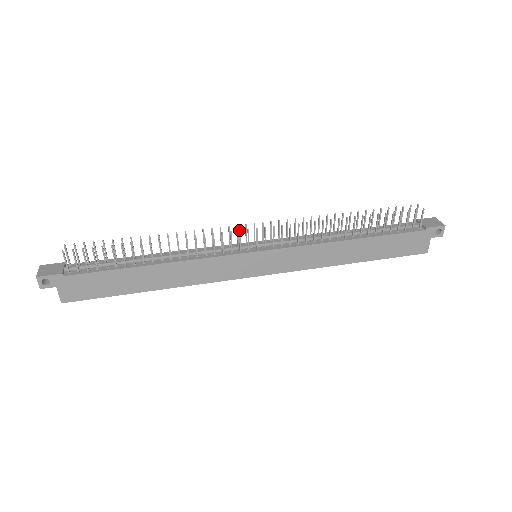
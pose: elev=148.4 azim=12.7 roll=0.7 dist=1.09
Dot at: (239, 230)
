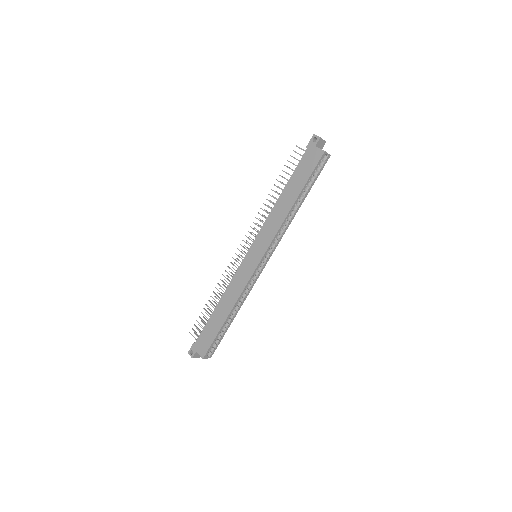
Dot at: occluded
